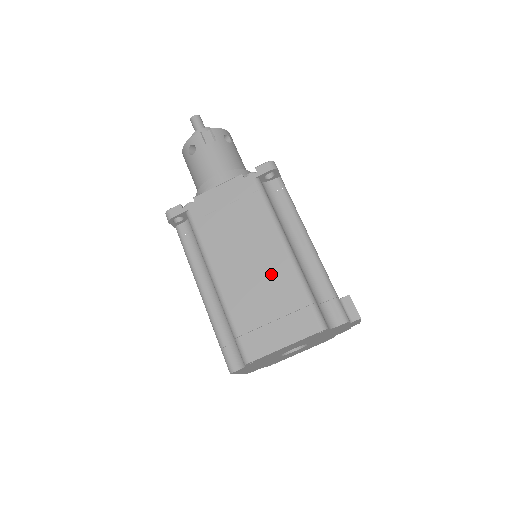
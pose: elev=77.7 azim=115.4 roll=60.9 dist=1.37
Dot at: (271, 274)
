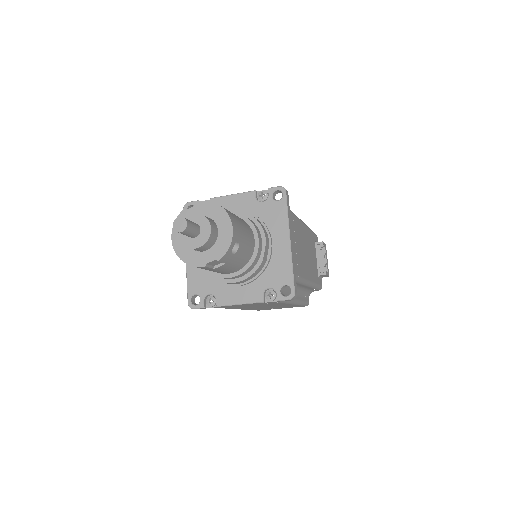
Dot at: occluded
